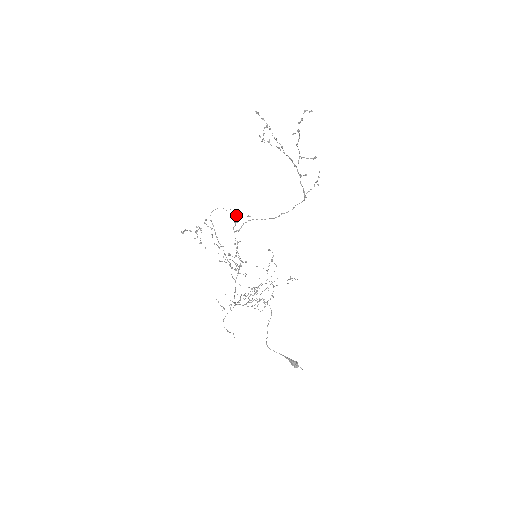
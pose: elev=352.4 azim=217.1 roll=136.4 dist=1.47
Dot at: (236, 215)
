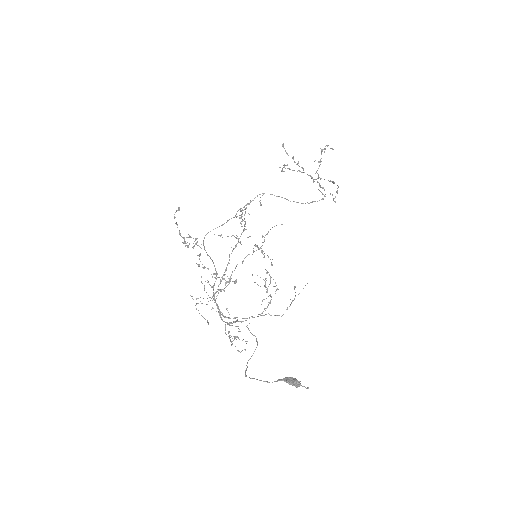
Dot at: occluded
